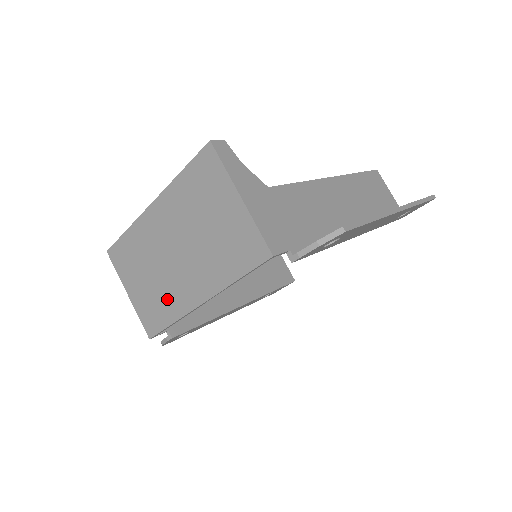
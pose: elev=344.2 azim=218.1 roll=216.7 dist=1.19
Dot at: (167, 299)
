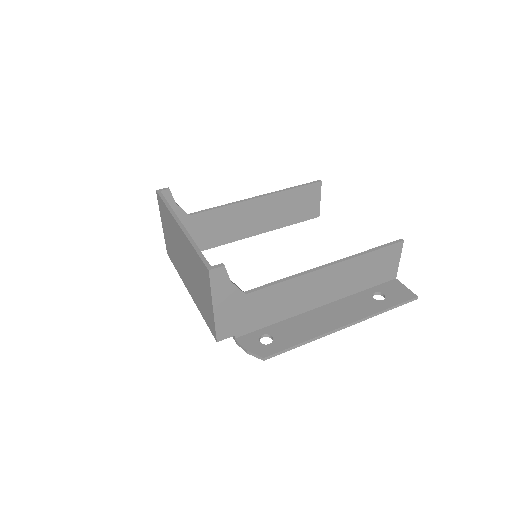
Dot at: (177, 262)
